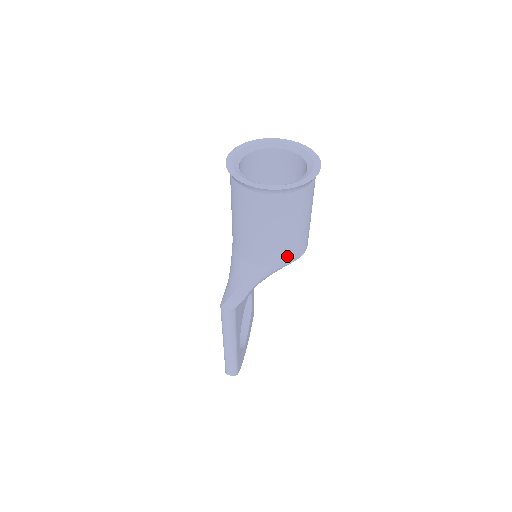
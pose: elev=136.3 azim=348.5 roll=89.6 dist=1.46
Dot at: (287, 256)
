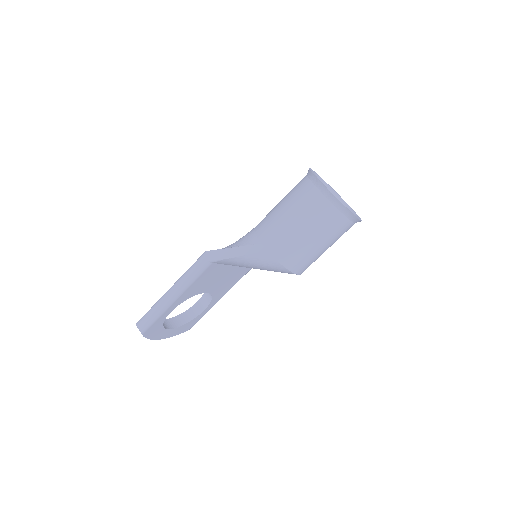
Dot at: (286, 255)
